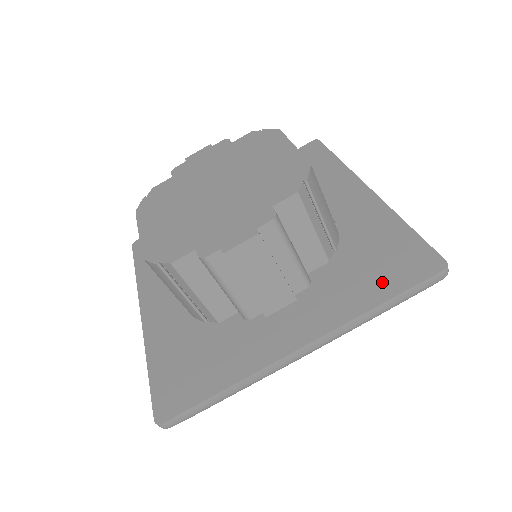
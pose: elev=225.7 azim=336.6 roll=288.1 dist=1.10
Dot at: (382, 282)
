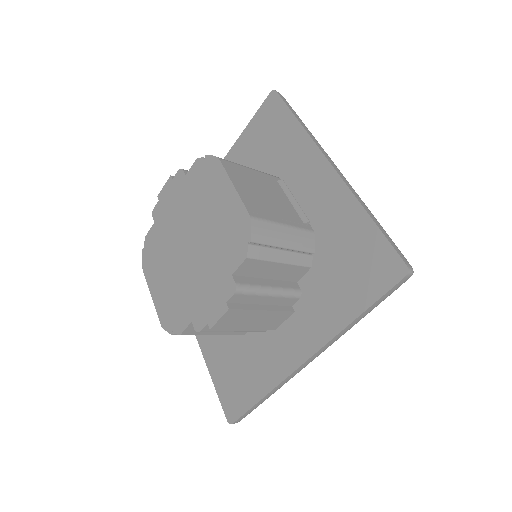
Dot at: (356, 292)
